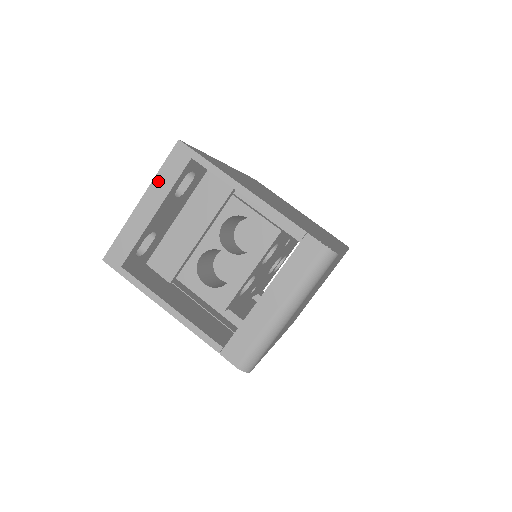
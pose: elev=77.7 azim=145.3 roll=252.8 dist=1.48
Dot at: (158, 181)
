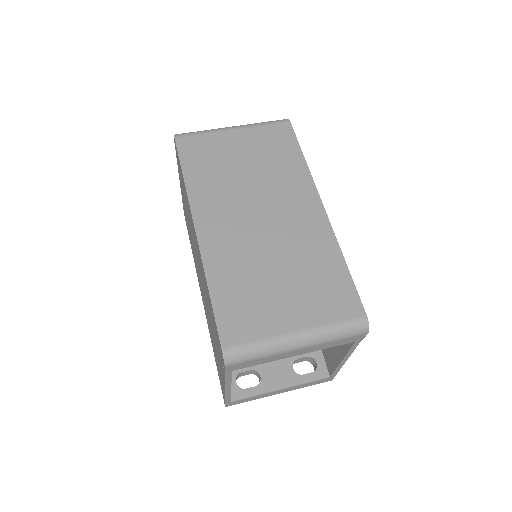
Dot at: occluded
